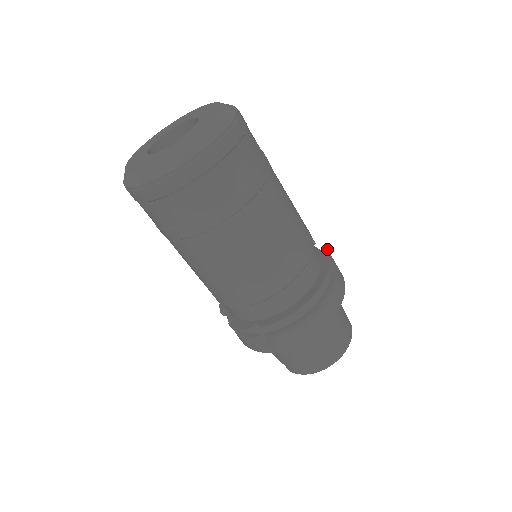
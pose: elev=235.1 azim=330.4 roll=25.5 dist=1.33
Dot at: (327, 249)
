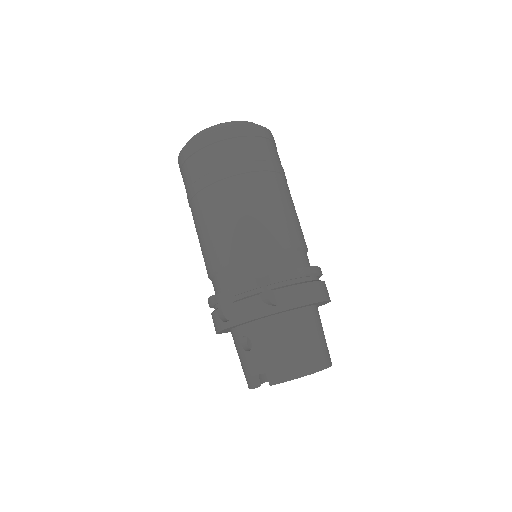
Dot at: occluded
